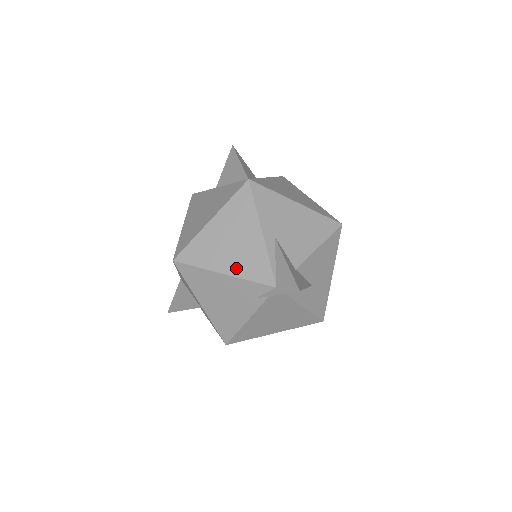
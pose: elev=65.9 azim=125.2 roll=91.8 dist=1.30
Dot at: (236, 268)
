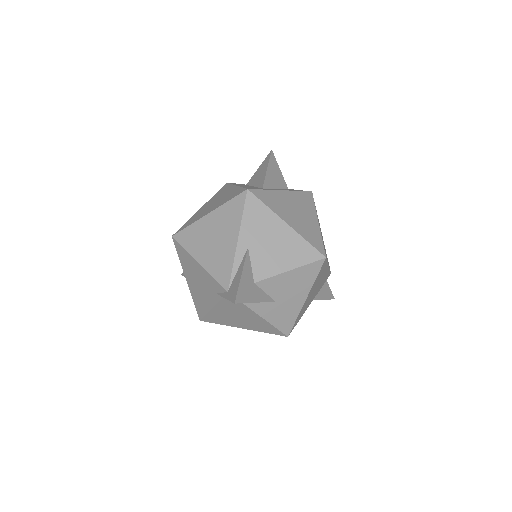
Dot at: (208, 262)
